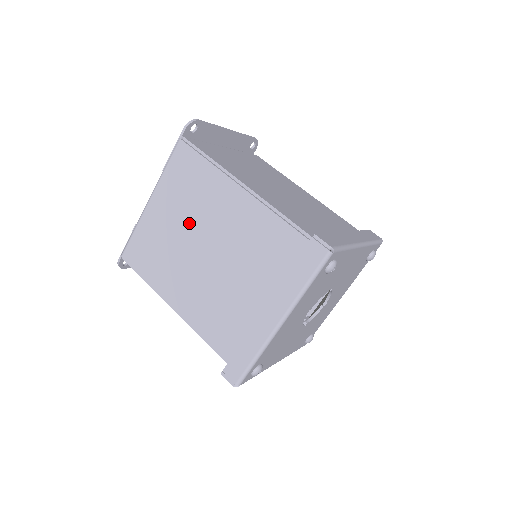
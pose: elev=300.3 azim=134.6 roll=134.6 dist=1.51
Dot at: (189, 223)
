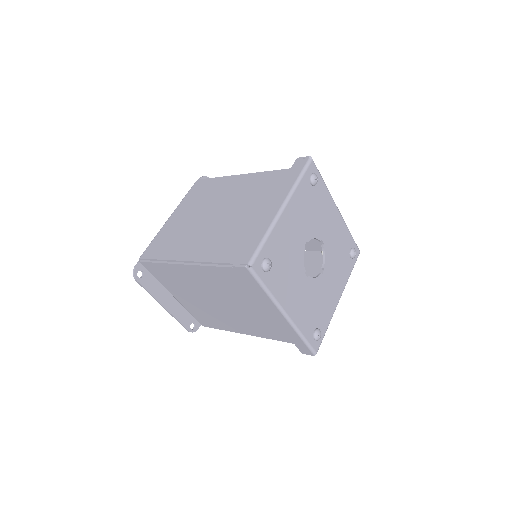
Dot at: (202, 209)
